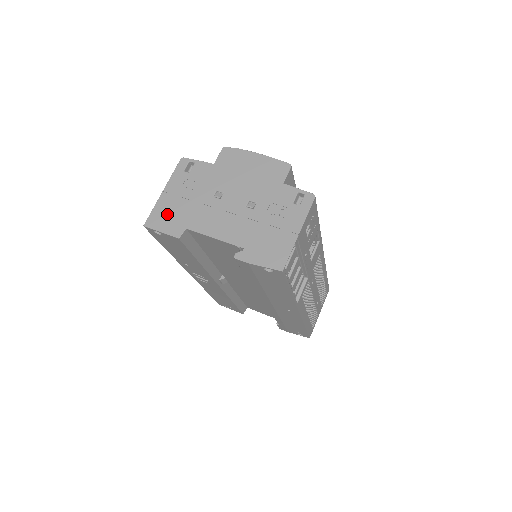
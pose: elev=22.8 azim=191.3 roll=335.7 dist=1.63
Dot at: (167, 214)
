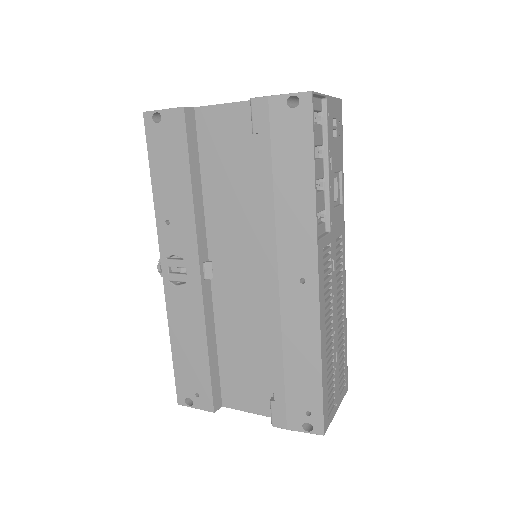
Dot at: occluded
